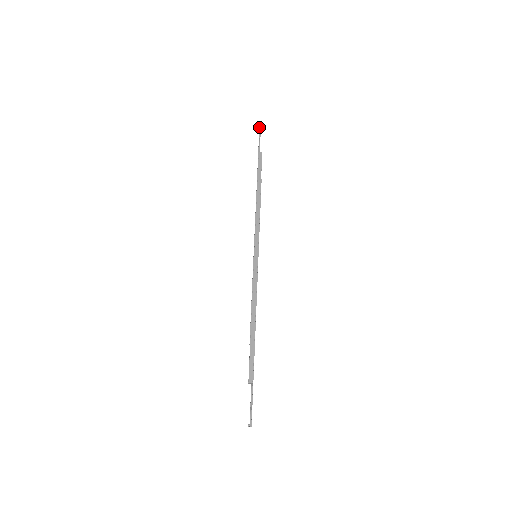
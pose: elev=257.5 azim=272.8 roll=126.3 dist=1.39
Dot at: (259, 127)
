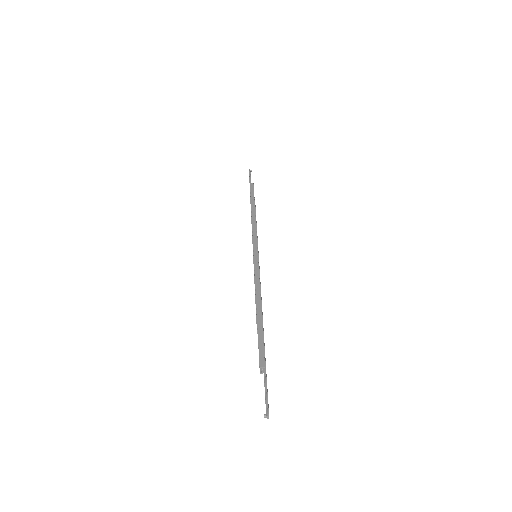
Dot at: occluded
